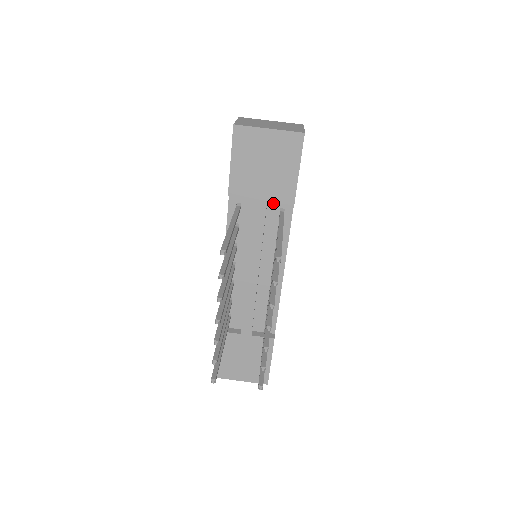
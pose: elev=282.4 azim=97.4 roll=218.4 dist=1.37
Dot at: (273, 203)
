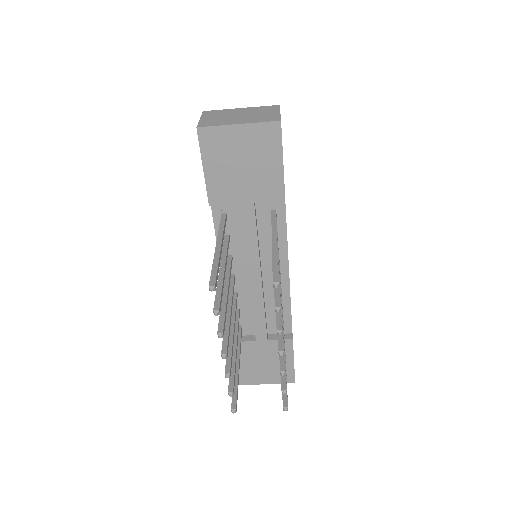
Dot at: (261, 203)
